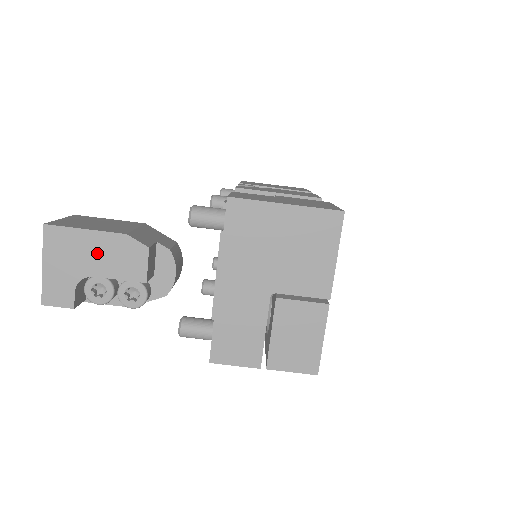
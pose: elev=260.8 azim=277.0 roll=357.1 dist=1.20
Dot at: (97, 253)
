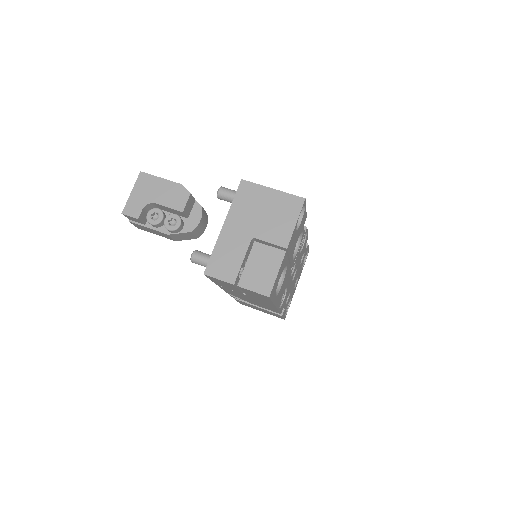
Dot at: (162, 191)
